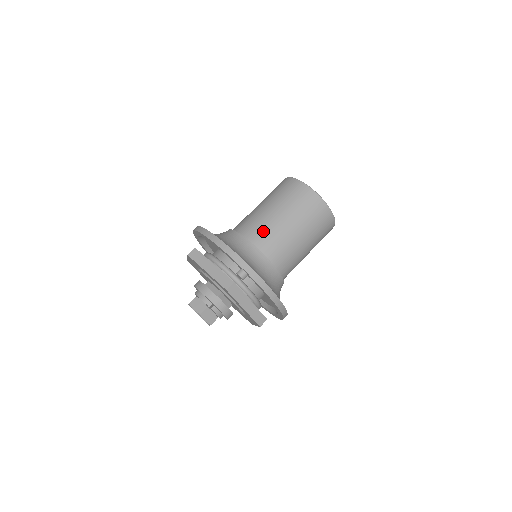
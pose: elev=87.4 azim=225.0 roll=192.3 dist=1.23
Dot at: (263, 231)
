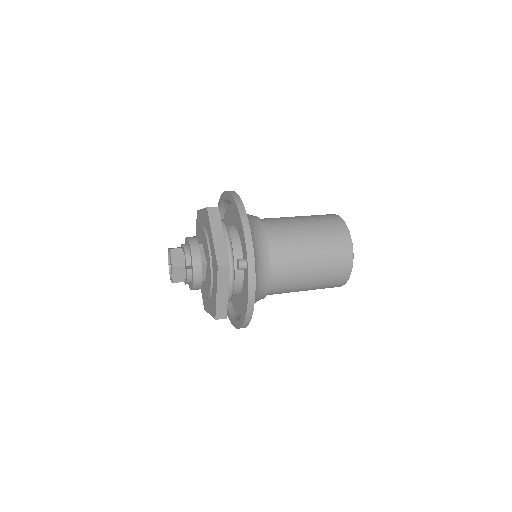
Dot at: (285, 242)
